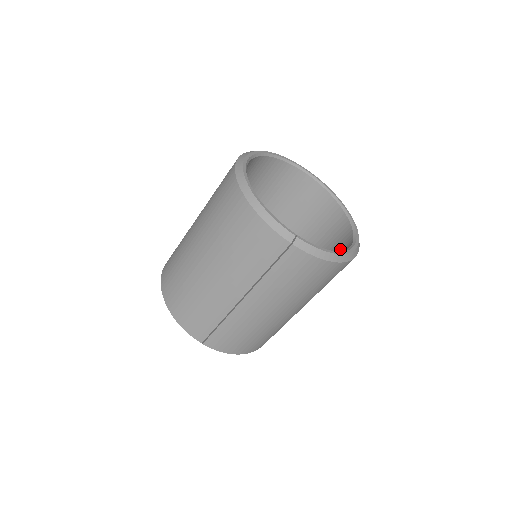
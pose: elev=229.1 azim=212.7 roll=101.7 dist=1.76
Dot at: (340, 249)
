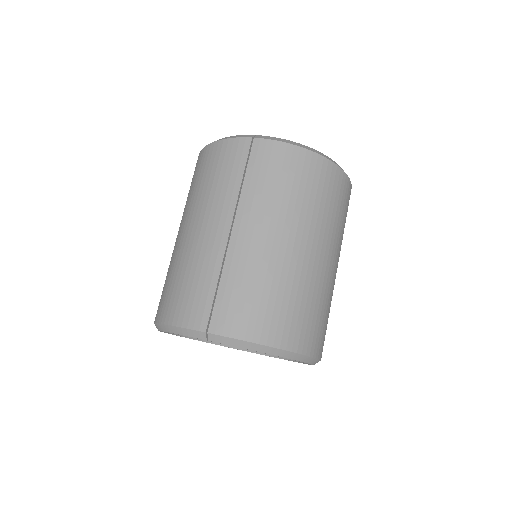
Dot at: occluded
